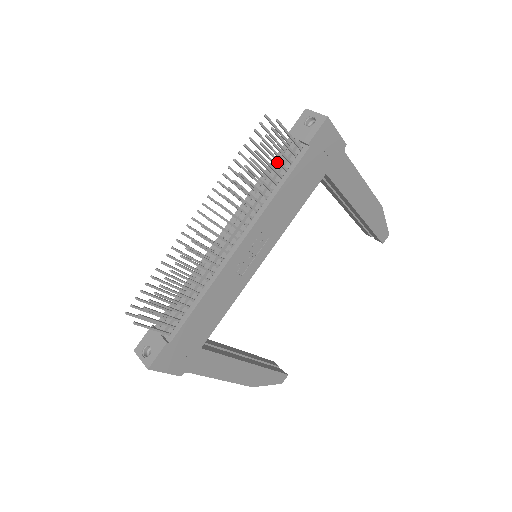
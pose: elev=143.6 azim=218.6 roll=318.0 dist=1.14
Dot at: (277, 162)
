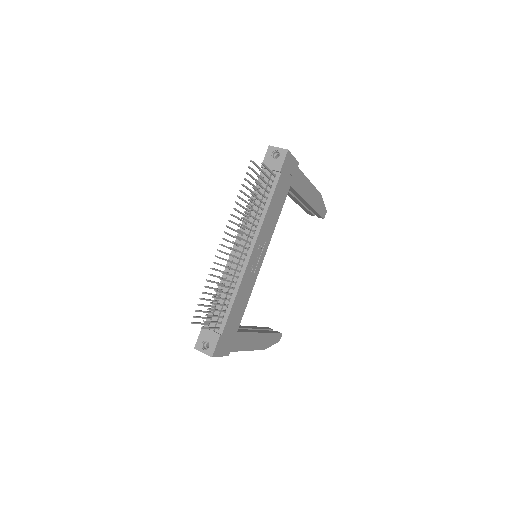
Dot at: (264, 189)
